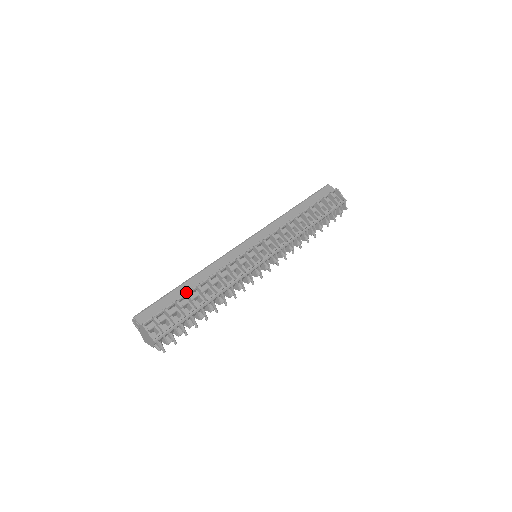
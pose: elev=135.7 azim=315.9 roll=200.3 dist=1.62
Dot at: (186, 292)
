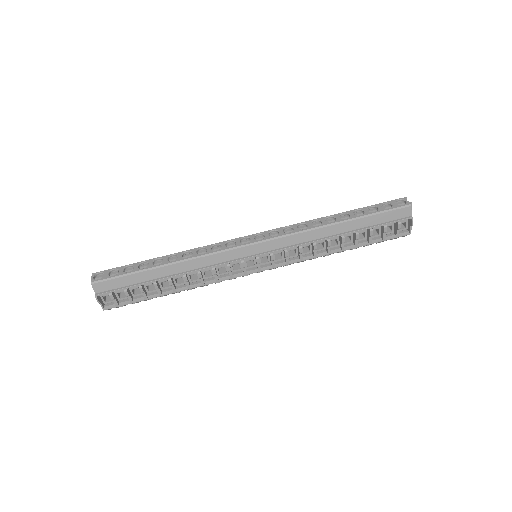
Dot at: (155, 278)
